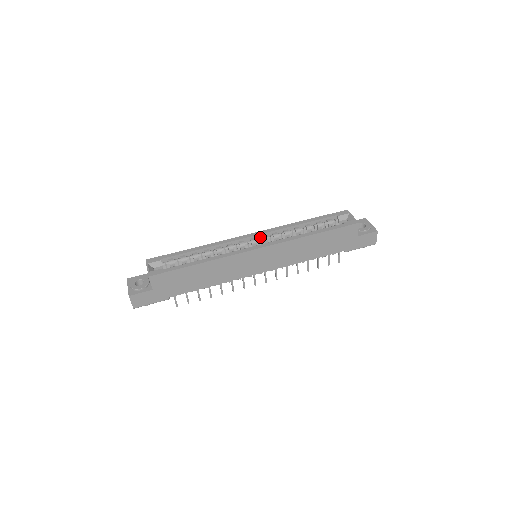
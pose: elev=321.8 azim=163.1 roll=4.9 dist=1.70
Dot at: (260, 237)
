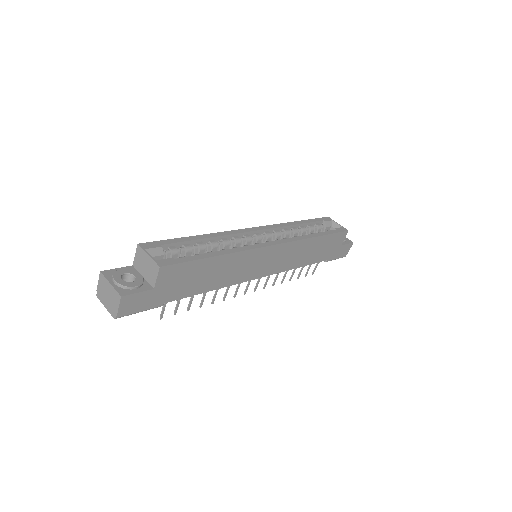
Dot at: (262, 233)
